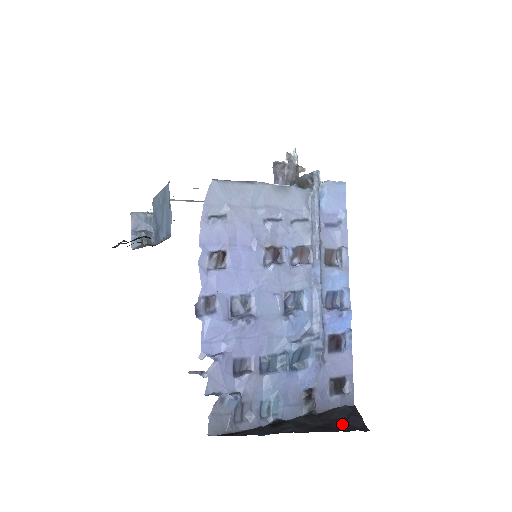
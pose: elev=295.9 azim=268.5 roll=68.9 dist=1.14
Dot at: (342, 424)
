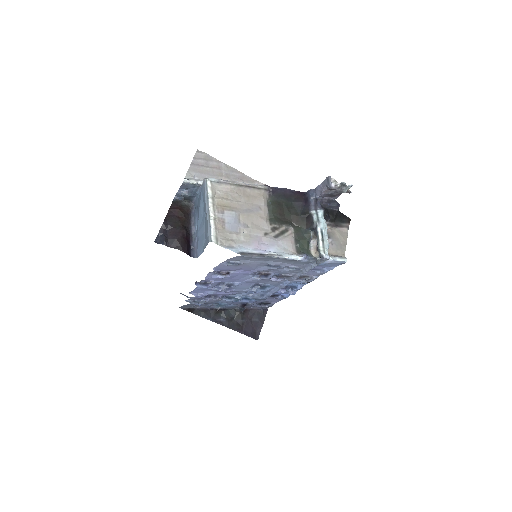
Dot at: (250, 327)
